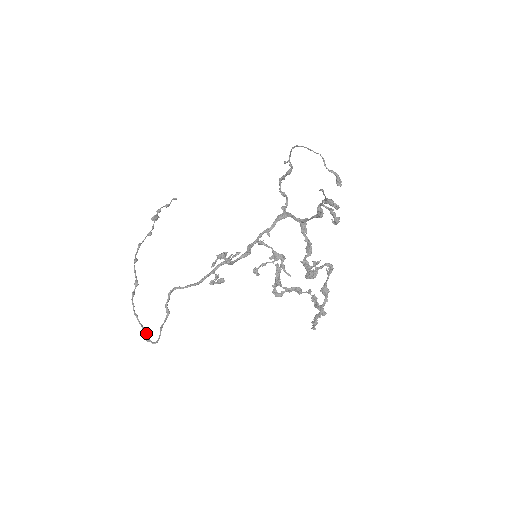
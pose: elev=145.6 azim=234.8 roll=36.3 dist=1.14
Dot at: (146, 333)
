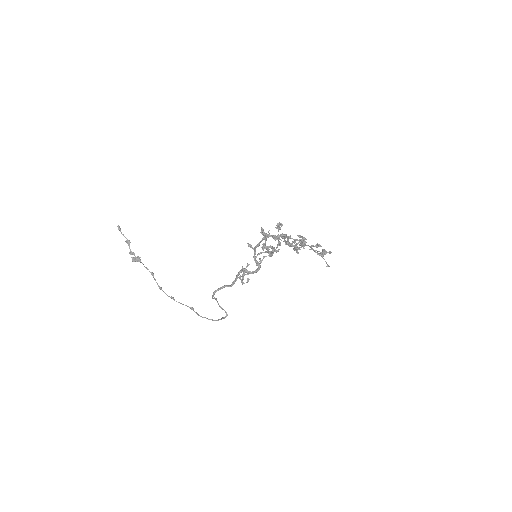
Dot at: occluded
